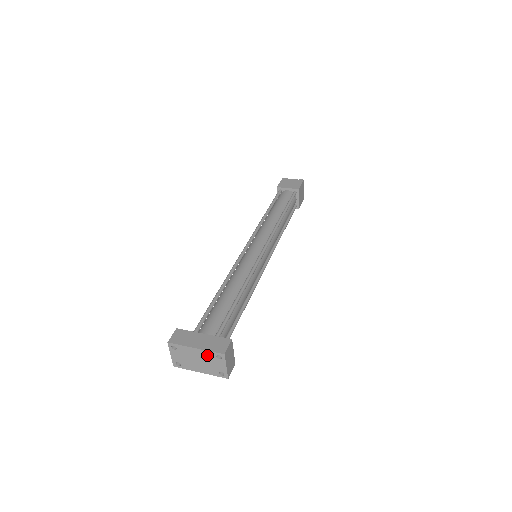
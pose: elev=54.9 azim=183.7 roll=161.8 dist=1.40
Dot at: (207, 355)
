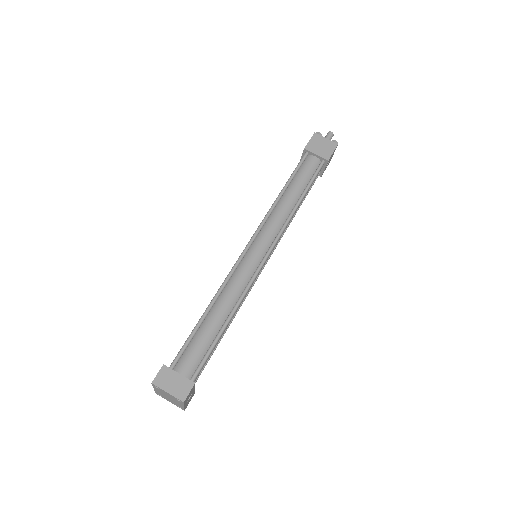
Dot at: (159, 390)
